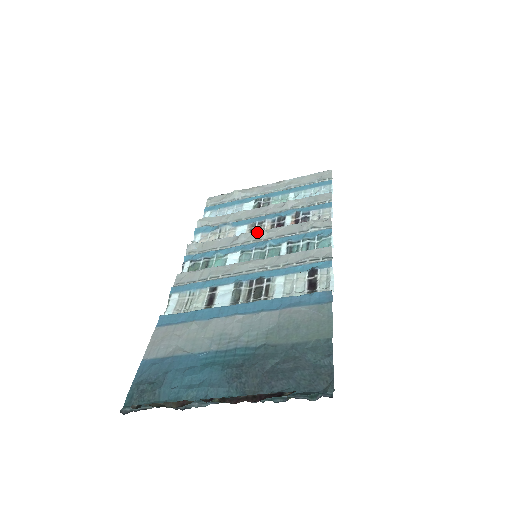
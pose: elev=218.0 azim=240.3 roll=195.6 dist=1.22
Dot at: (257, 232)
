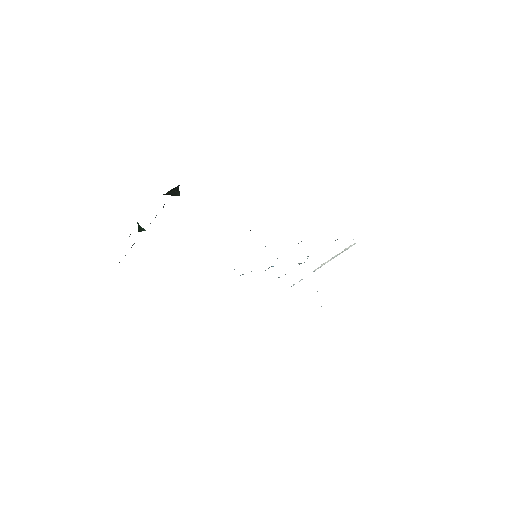
Dot at: occluded
